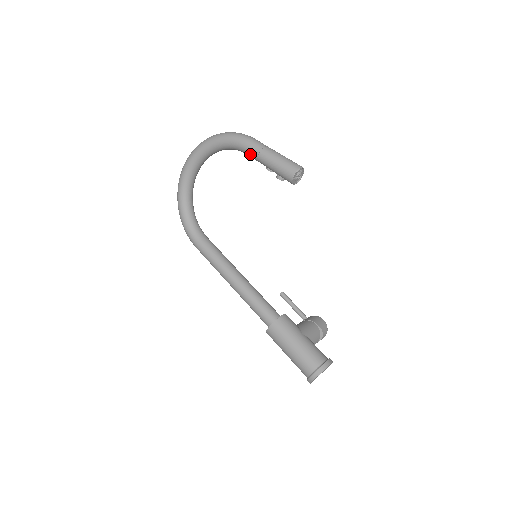
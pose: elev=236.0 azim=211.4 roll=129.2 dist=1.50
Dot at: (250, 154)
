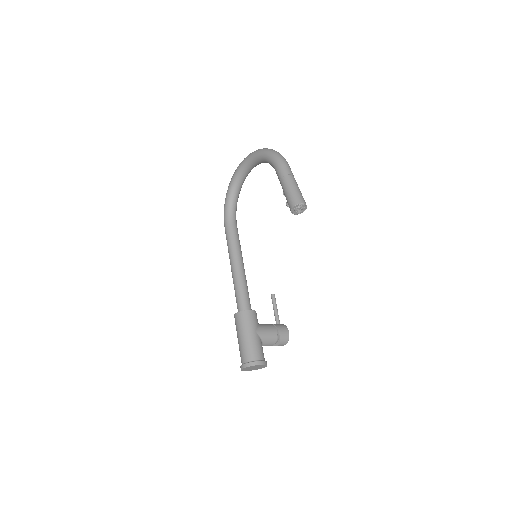
Dot at: (277, 175)
